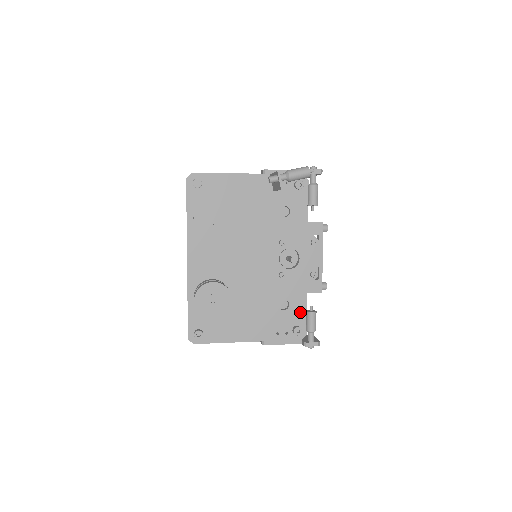
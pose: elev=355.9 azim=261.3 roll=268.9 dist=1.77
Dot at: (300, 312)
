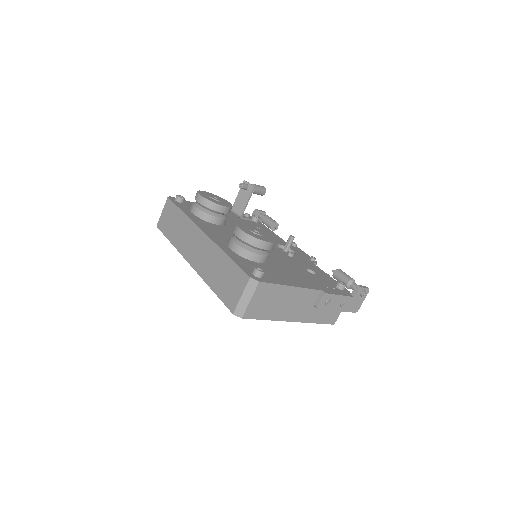
Dot at: (328, 278)
